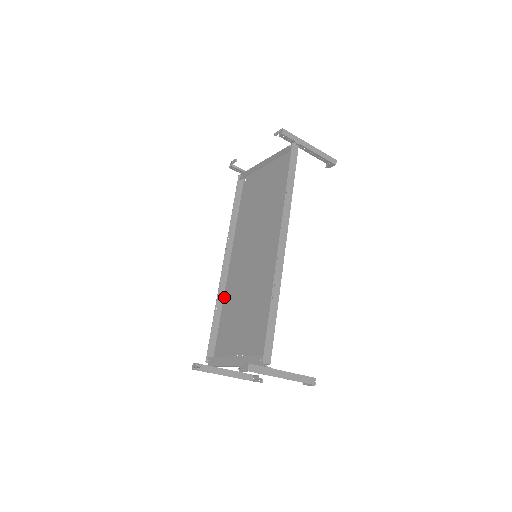
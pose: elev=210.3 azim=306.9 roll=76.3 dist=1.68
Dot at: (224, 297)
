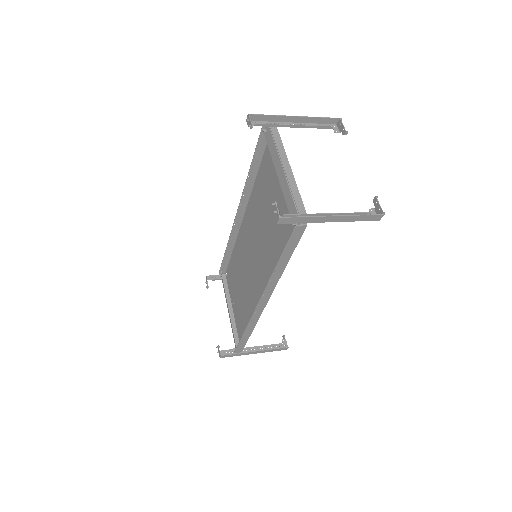
Dot at: (236, 239)
